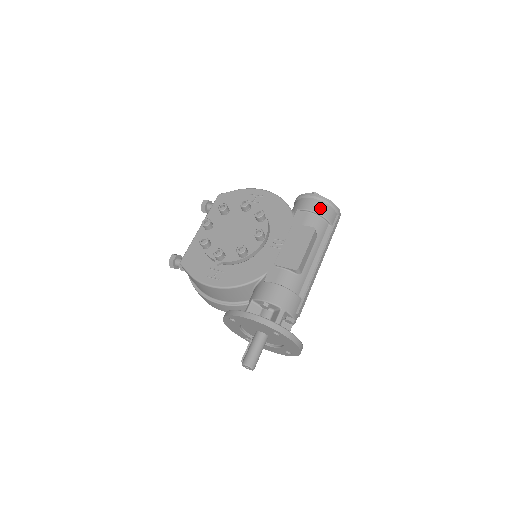
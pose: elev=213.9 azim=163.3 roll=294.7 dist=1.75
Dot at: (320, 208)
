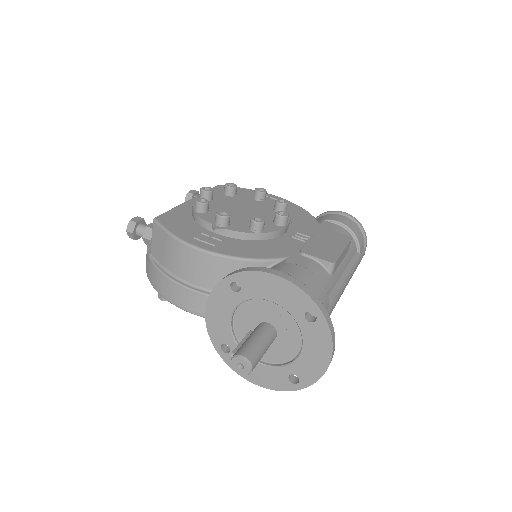
Dot at: (353, 226)
